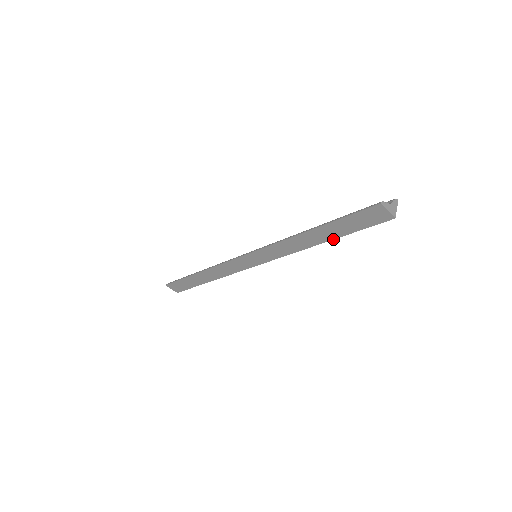
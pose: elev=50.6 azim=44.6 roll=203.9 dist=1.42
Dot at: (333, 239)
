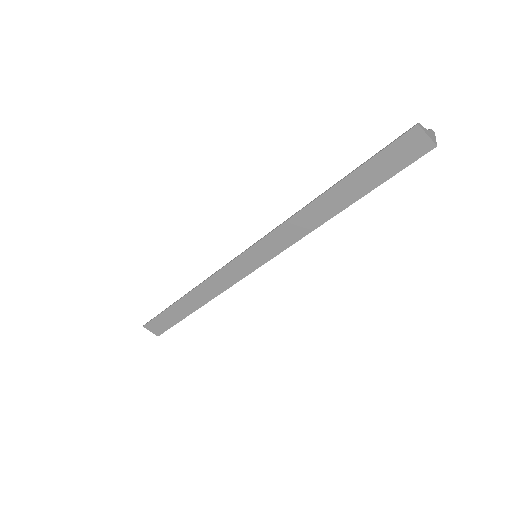
Dot at: occluded
